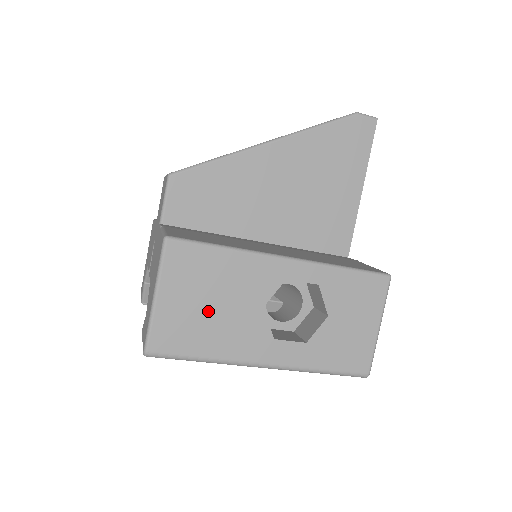
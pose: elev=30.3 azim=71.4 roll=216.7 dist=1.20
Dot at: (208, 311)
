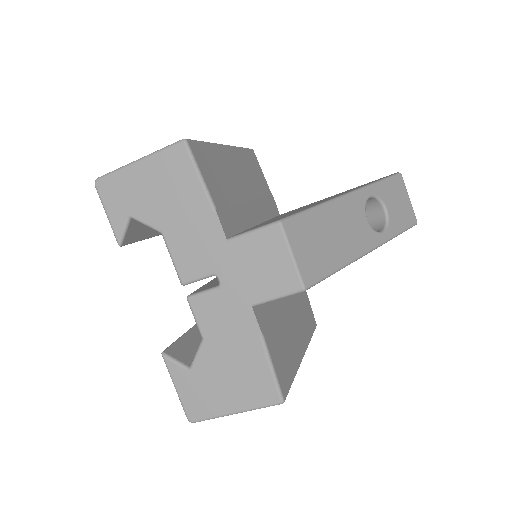
Dot at: occluded
